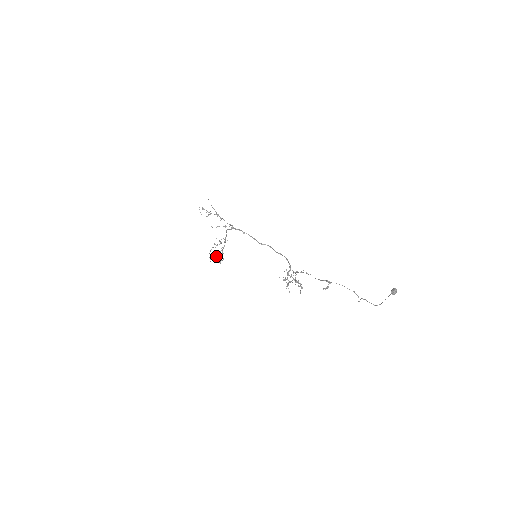
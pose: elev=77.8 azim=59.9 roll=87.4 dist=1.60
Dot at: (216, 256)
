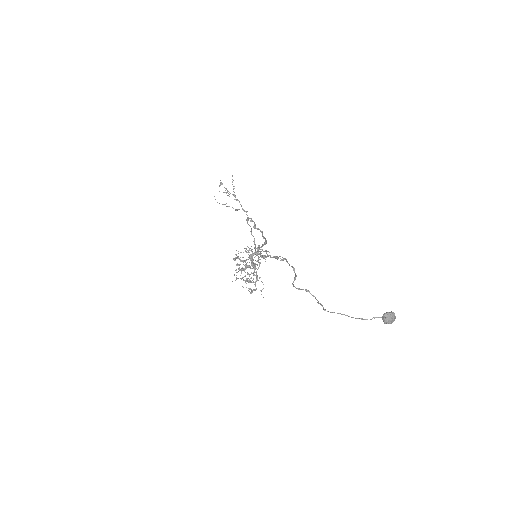
Dot at: occluded
